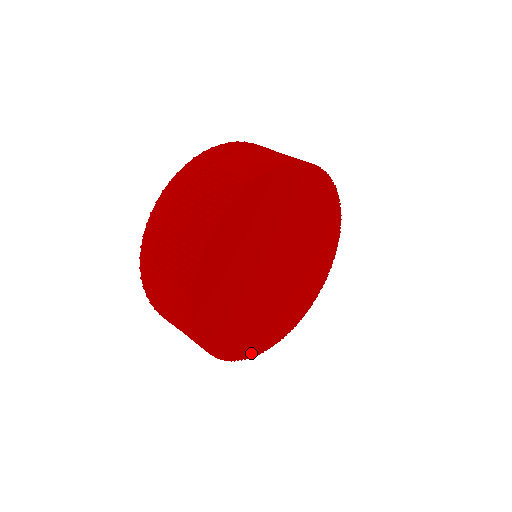
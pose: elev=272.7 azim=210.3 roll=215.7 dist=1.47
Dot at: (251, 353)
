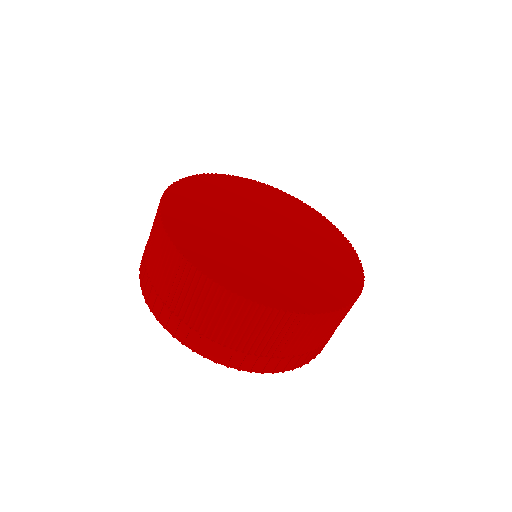
Dot at: (312, 309)
